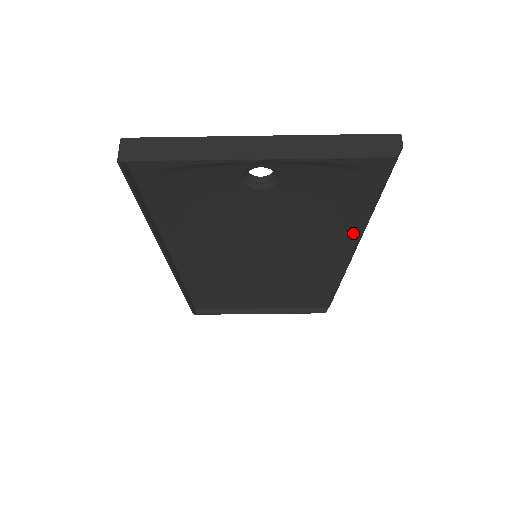
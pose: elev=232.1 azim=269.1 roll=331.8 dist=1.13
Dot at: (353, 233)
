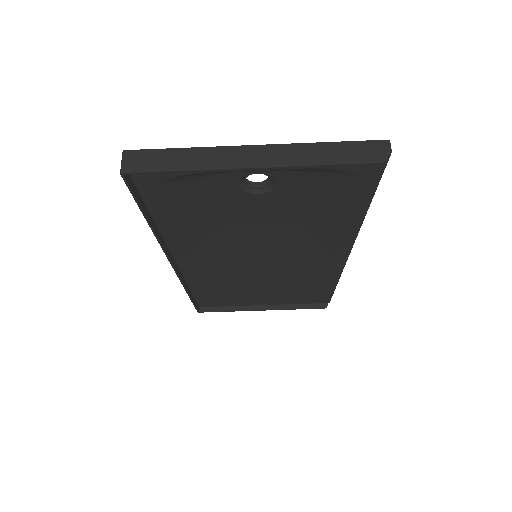
Dot at: (349, 233)
